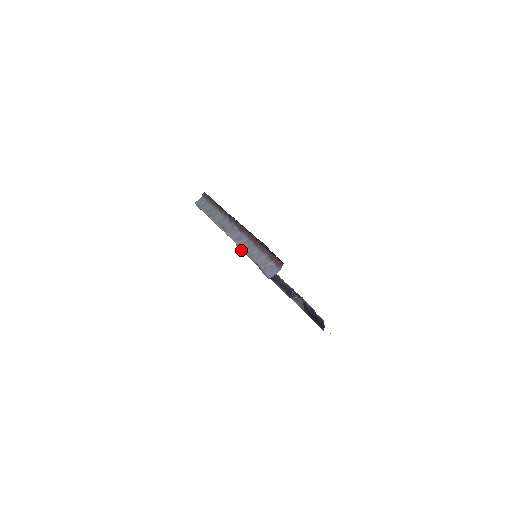
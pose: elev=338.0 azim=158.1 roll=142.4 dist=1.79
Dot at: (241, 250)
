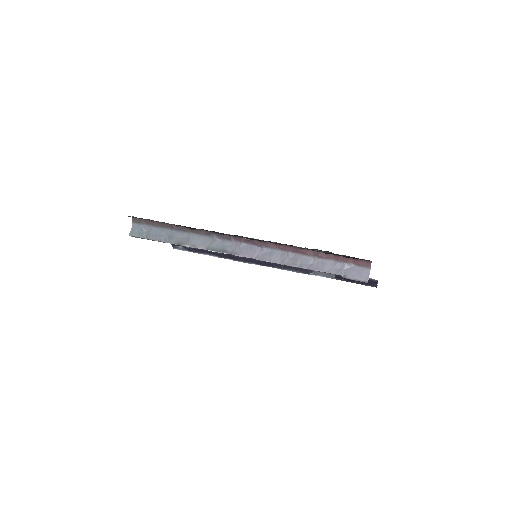
Dot at: occluded
